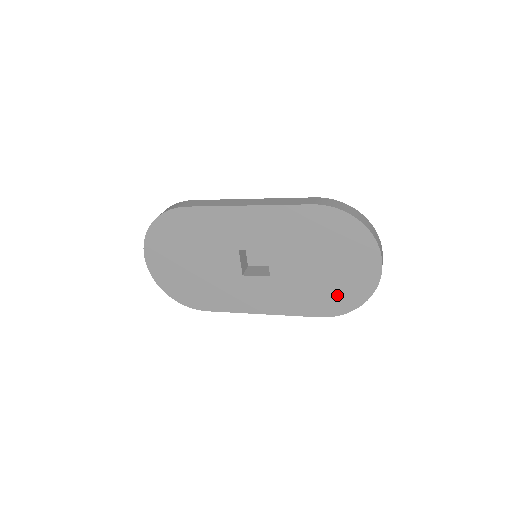
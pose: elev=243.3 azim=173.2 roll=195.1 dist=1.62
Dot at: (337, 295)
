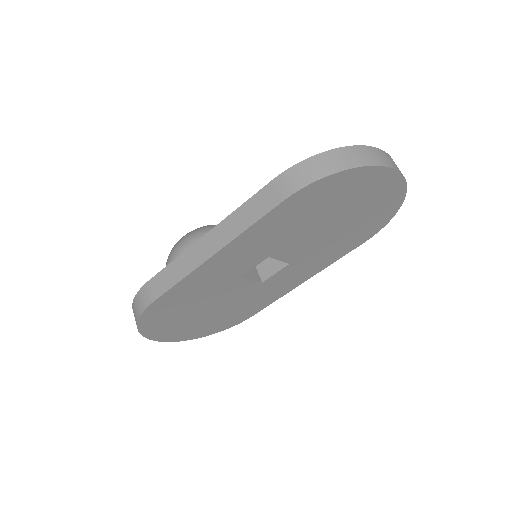
Dot at: (368, 223)
